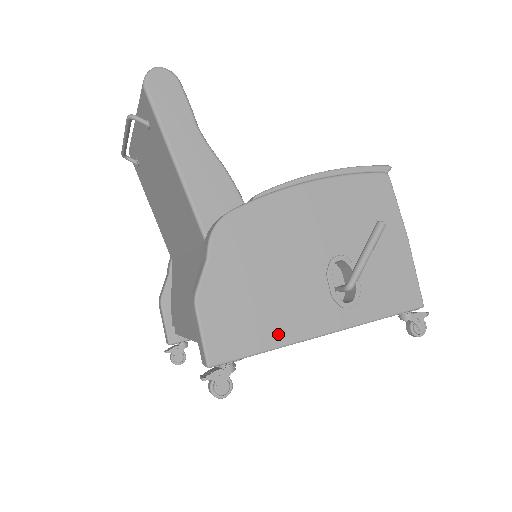
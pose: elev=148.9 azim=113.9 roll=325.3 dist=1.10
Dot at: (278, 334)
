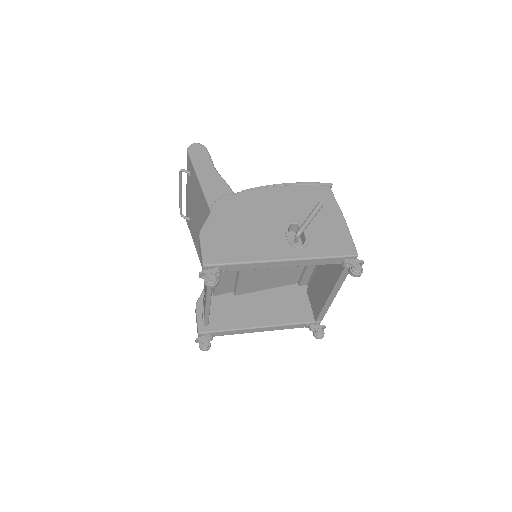
Dot at: (250, 255)
